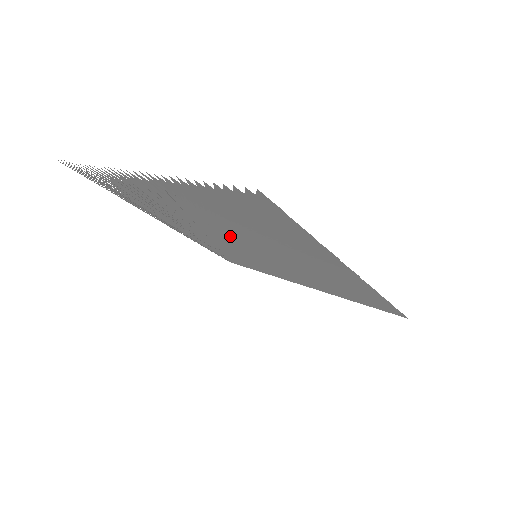
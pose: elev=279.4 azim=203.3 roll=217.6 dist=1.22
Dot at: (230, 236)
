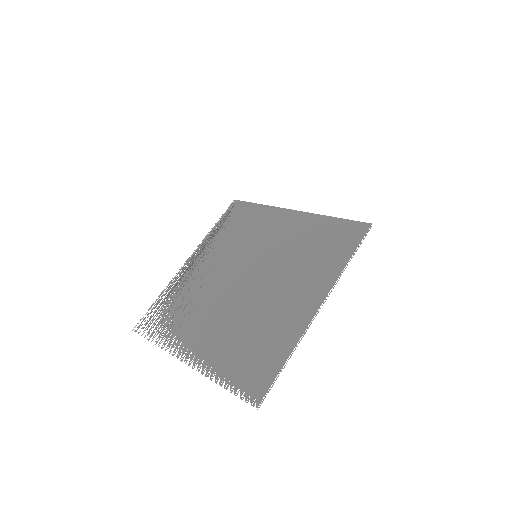
Dot at: (239, 290)
